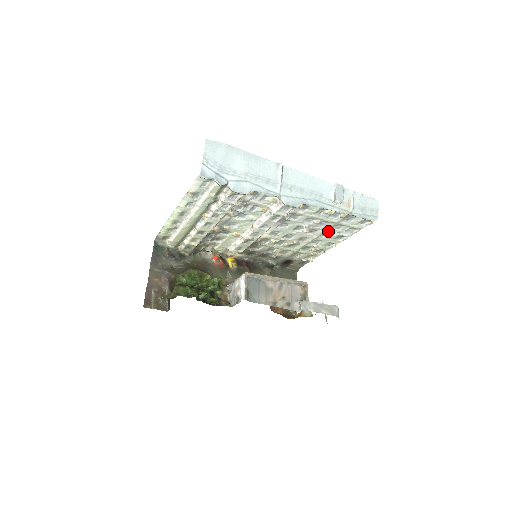
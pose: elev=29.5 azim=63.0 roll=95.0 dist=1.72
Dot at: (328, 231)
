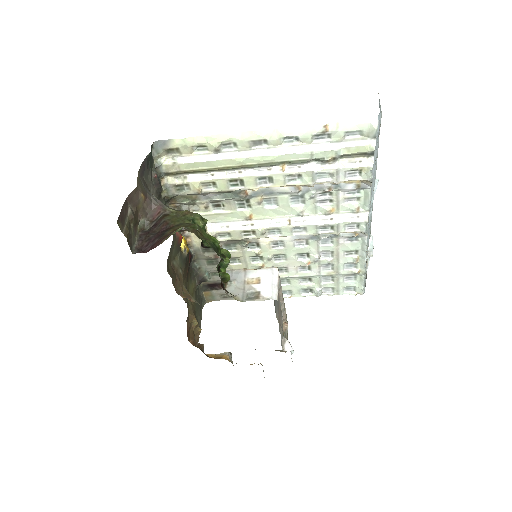
Dot at: (316, 277)
